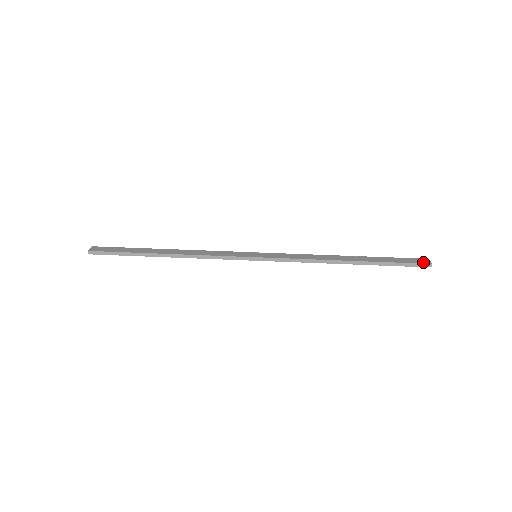
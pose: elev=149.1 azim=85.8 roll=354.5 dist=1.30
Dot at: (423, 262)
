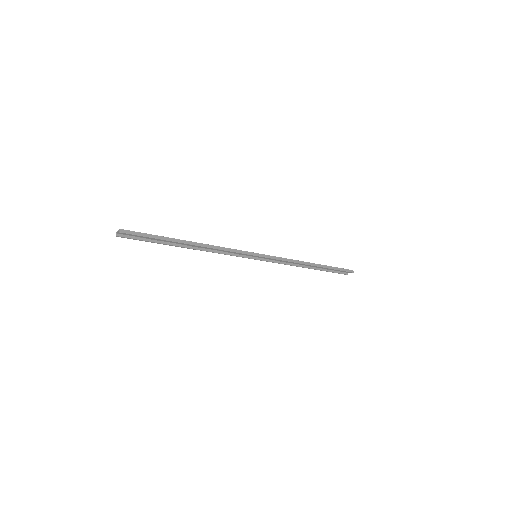
Dot at: (348, 270)
